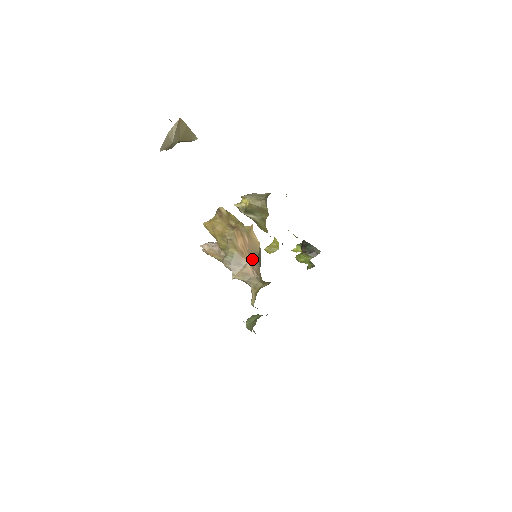
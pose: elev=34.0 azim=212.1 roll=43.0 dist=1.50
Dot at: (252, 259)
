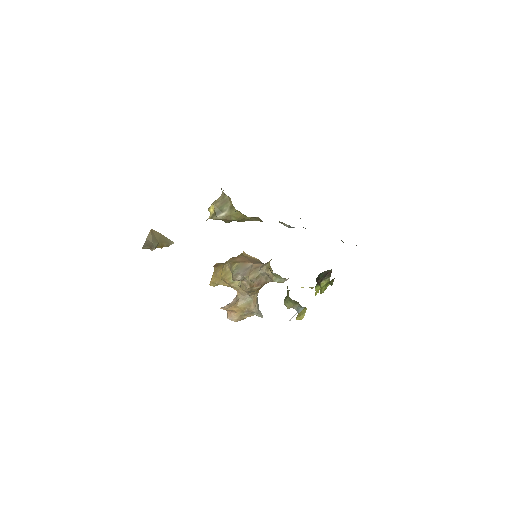
Dot at: occluded
